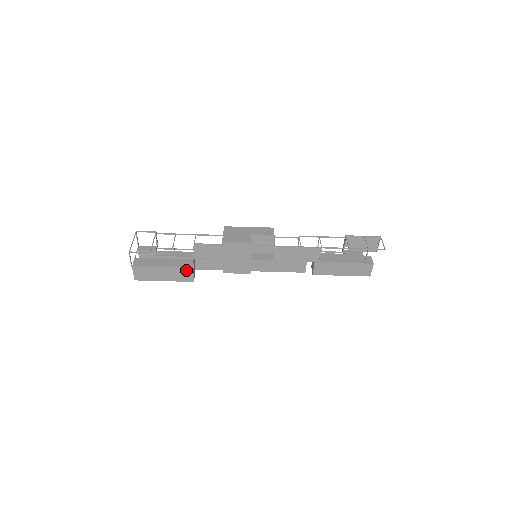
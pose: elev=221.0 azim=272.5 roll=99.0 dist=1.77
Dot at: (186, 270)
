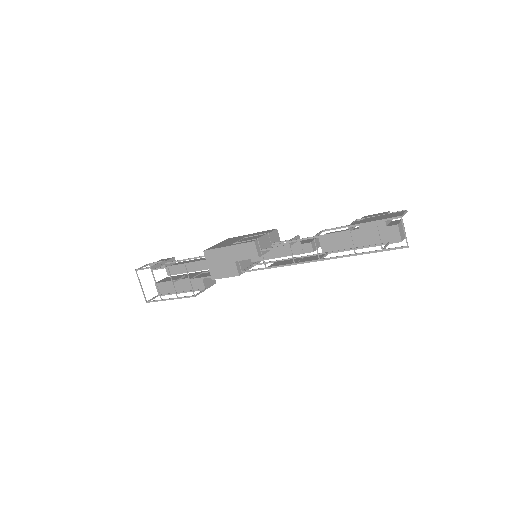
Dot at: (201, 289)
